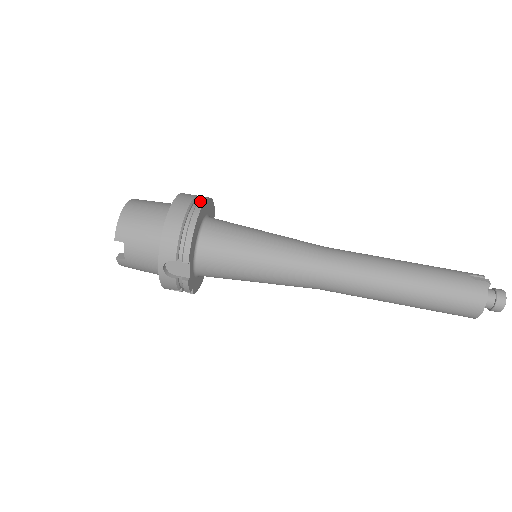
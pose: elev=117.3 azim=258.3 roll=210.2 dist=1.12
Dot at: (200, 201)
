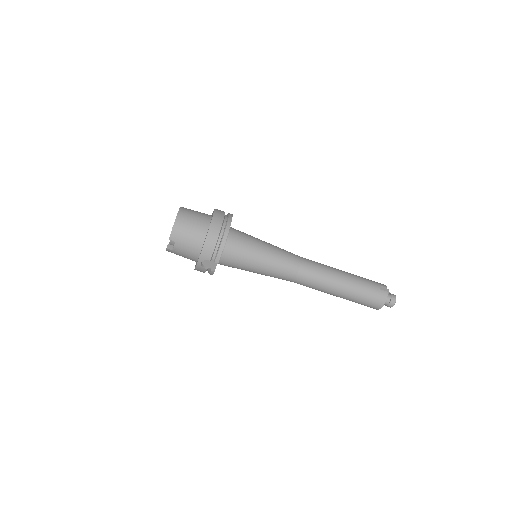
Dot at: (228, 221)
